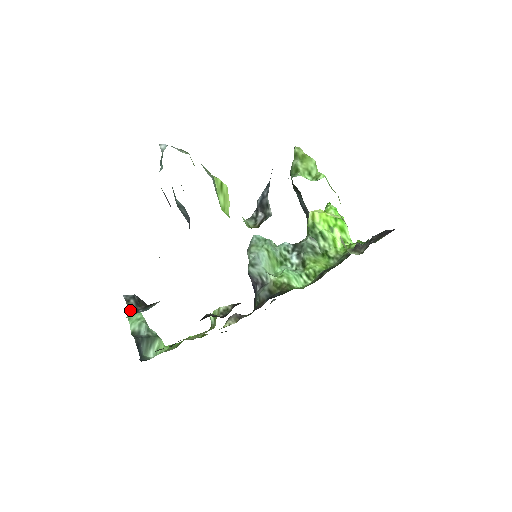
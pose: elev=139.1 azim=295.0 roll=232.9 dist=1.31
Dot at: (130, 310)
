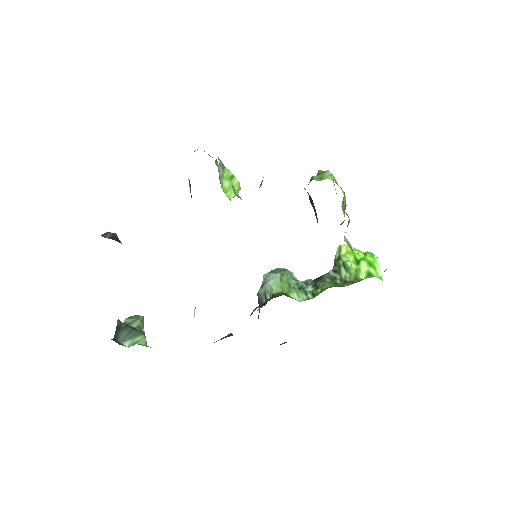
Dot at: (102, 236)
